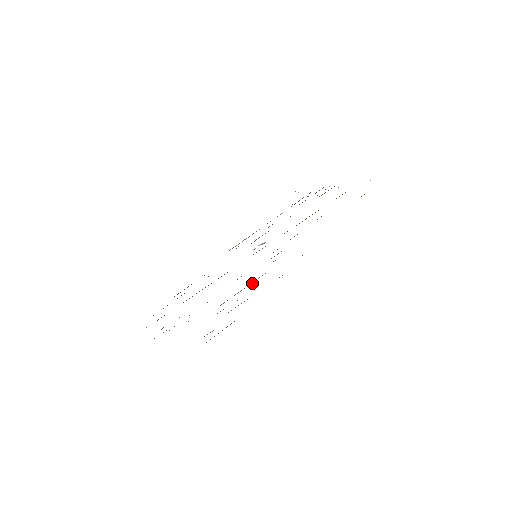
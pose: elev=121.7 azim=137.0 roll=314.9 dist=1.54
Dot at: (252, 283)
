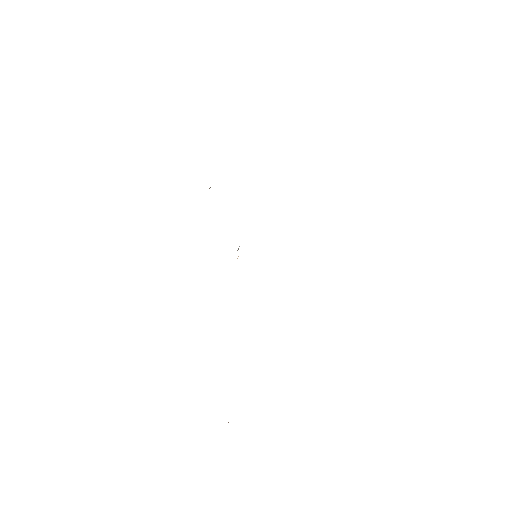
Dot at: occluded
